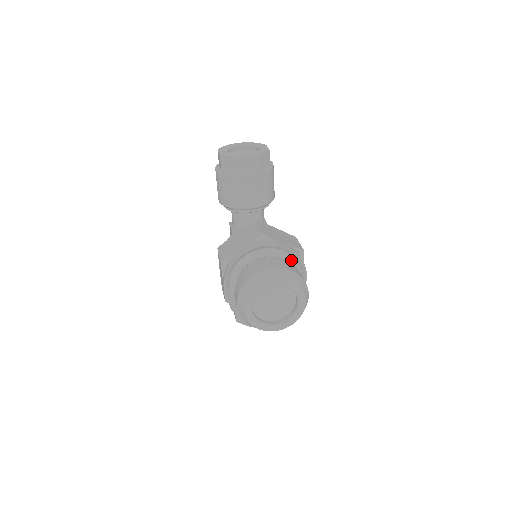
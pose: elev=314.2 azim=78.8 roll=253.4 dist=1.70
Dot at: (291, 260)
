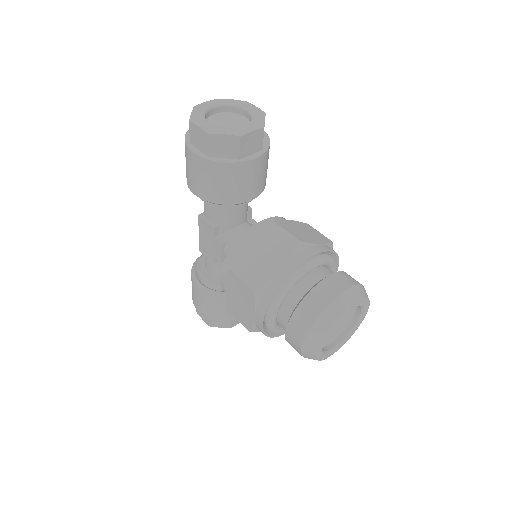
Dot at: (333, 263)
